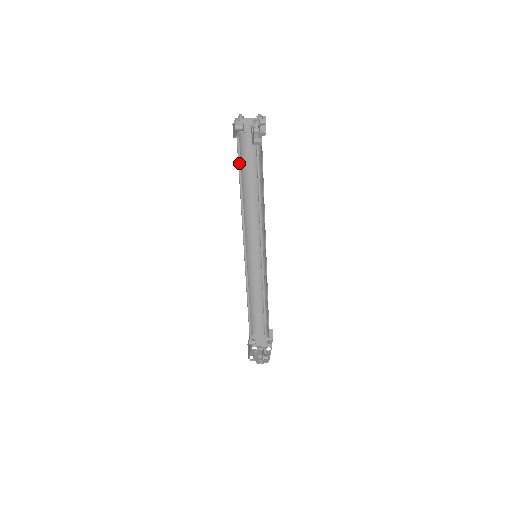
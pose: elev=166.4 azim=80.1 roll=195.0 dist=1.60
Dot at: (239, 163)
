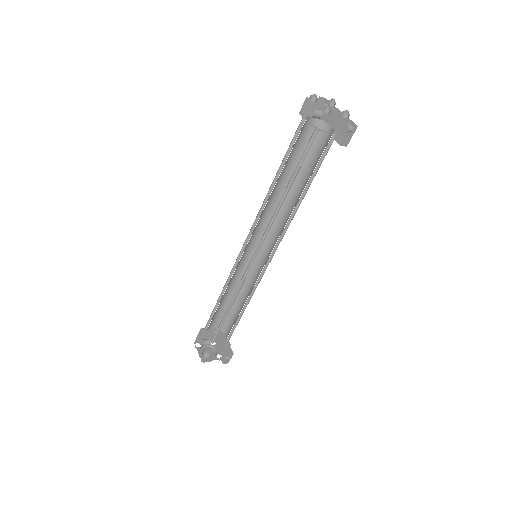
Dot at: (301, 158)
